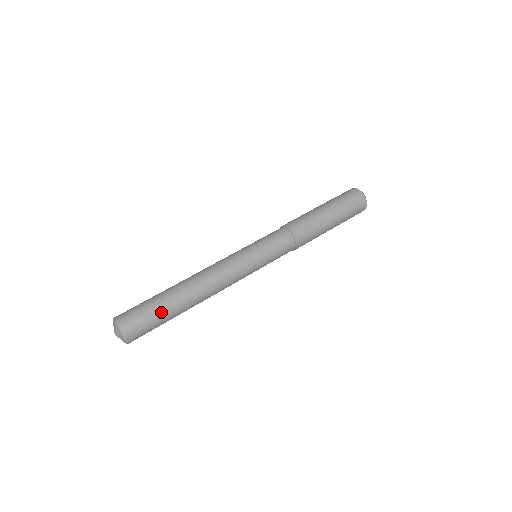
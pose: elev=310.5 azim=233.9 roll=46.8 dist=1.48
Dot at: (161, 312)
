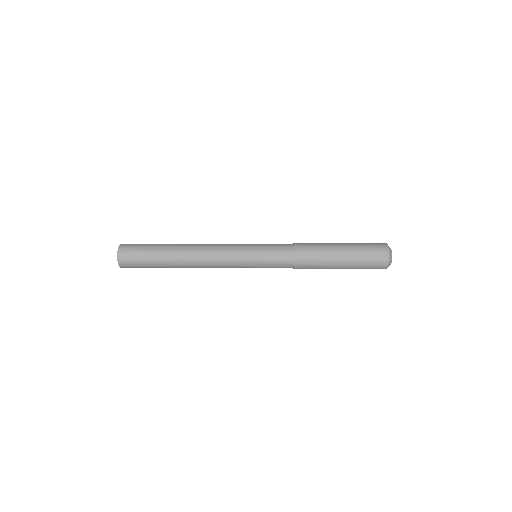
Dot at: (153, 246)
